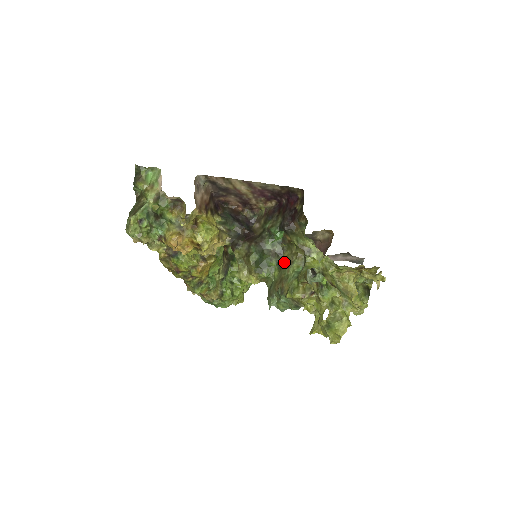
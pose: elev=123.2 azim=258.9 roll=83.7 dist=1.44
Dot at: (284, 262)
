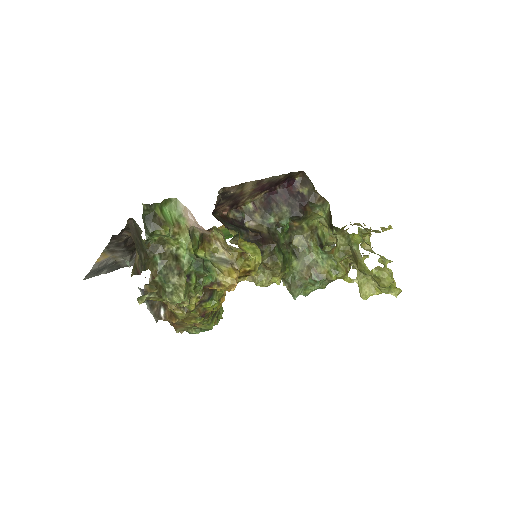
Dot at: (299, 249)
